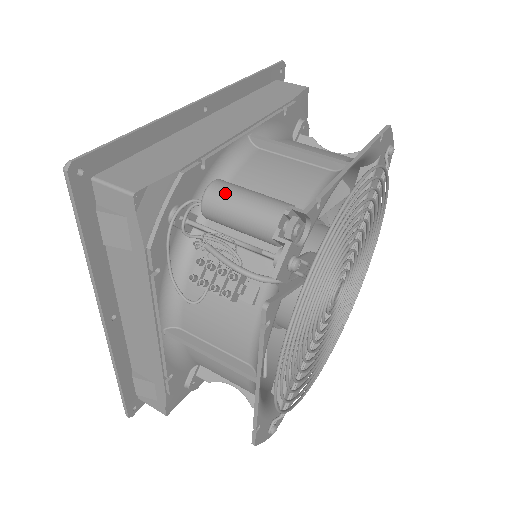
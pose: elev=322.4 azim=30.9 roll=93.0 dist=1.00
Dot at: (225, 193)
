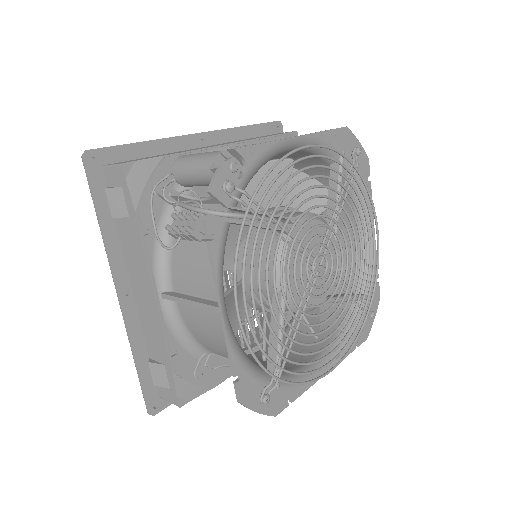
Dot at: (186, 157)
